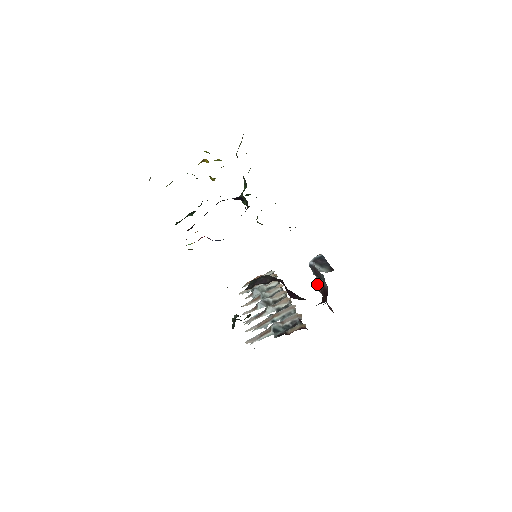
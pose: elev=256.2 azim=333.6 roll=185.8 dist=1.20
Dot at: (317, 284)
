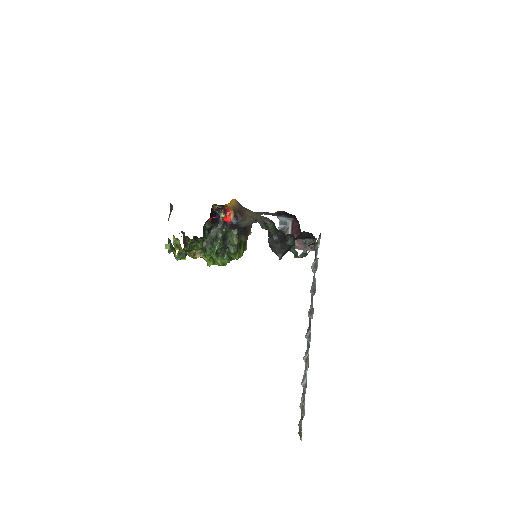
Dot at: occluded
